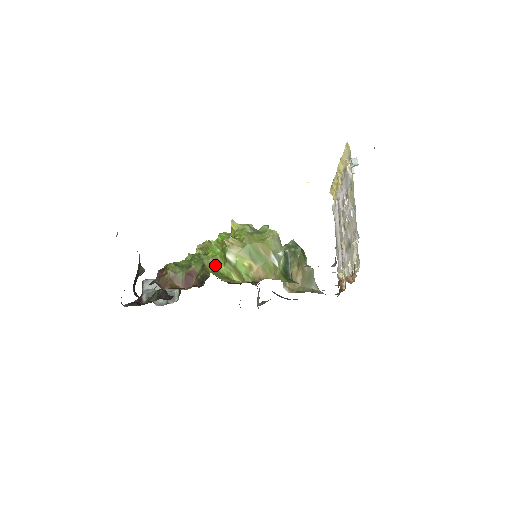
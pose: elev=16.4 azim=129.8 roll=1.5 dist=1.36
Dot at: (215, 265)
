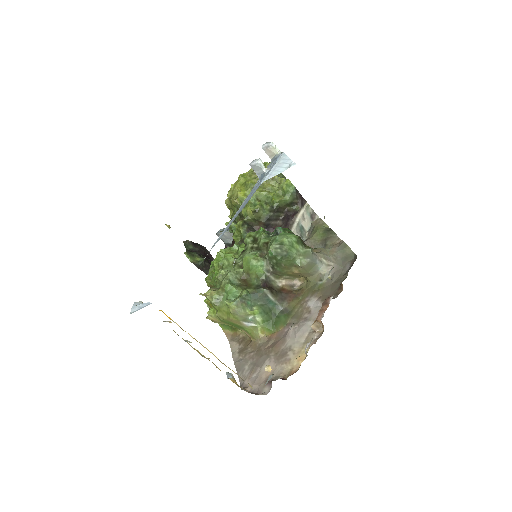
Dot at: occluded
